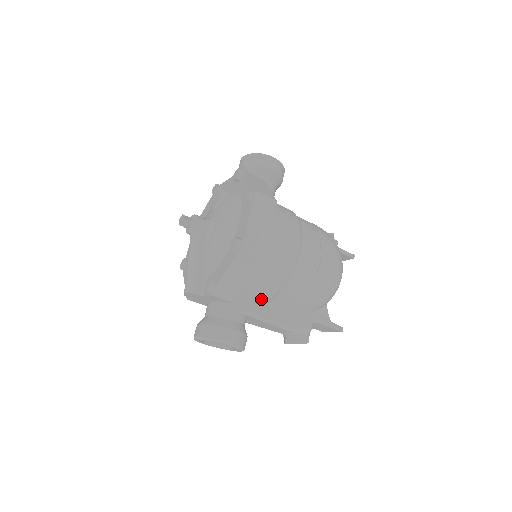
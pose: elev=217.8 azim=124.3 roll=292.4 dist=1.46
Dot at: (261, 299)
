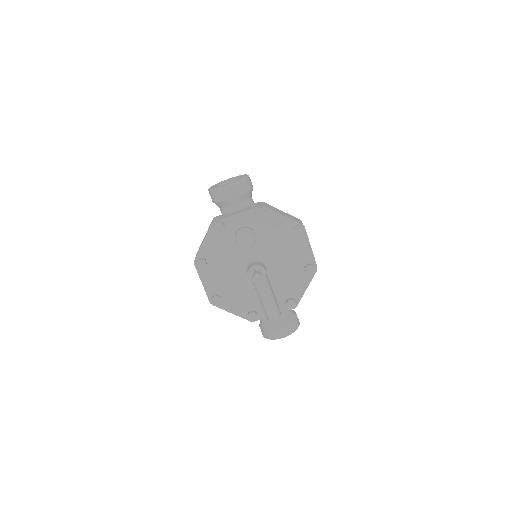
Dot at: occluded
